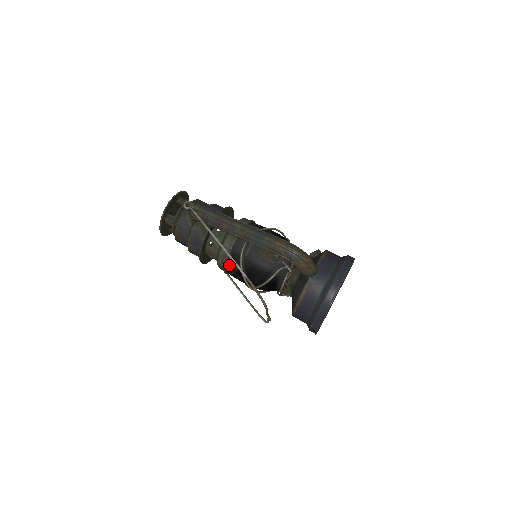
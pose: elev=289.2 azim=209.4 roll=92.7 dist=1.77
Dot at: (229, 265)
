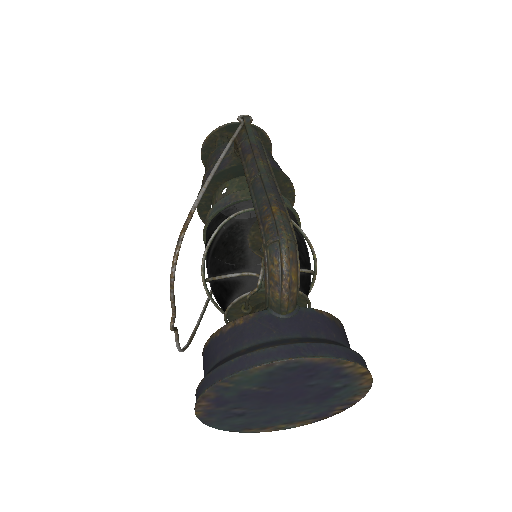
Dot at: (212, 223)
